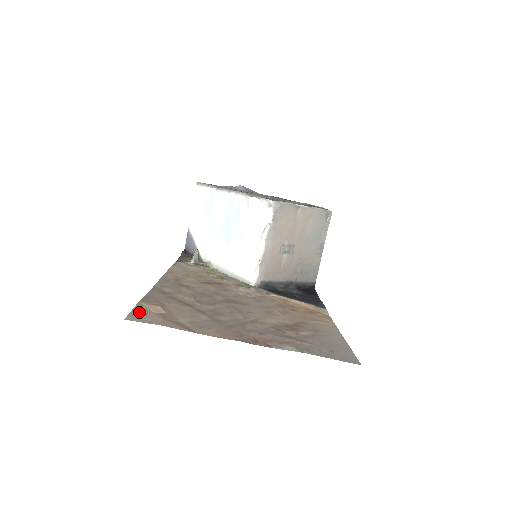
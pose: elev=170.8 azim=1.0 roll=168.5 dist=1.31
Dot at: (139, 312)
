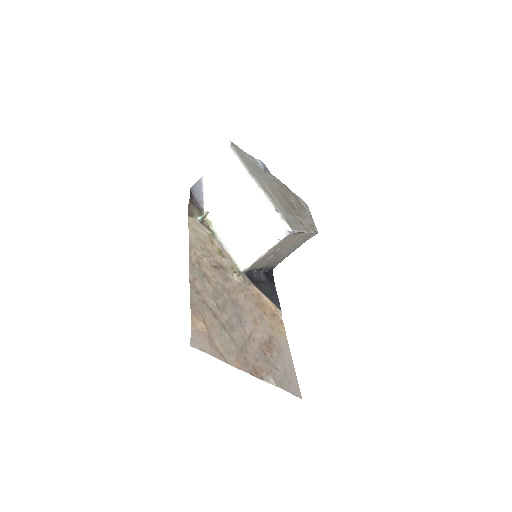
Dot at: (195, 334)
